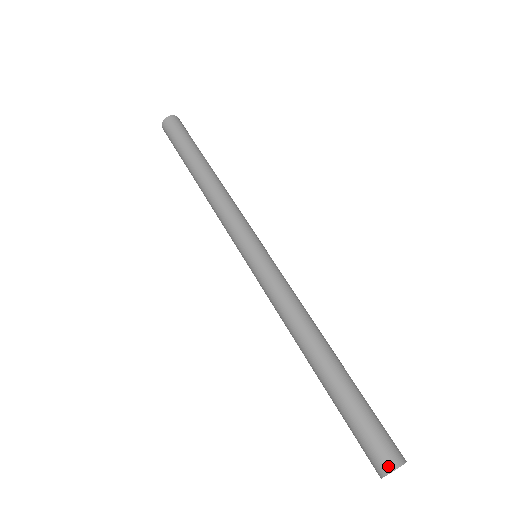
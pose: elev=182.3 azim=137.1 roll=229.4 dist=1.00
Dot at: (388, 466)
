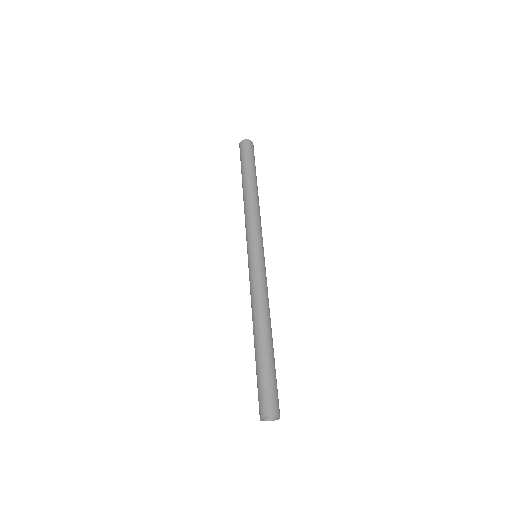
Dot at: (261, 414)
